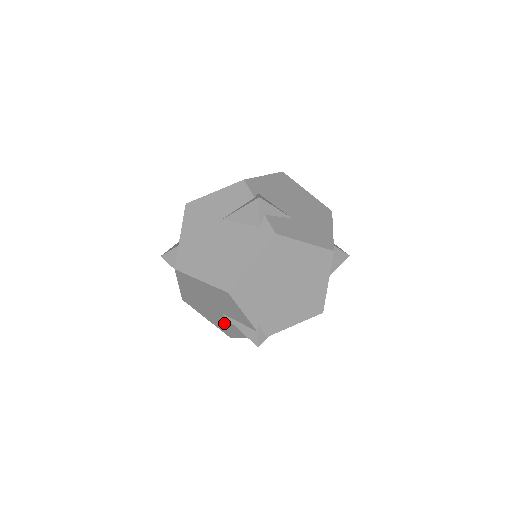
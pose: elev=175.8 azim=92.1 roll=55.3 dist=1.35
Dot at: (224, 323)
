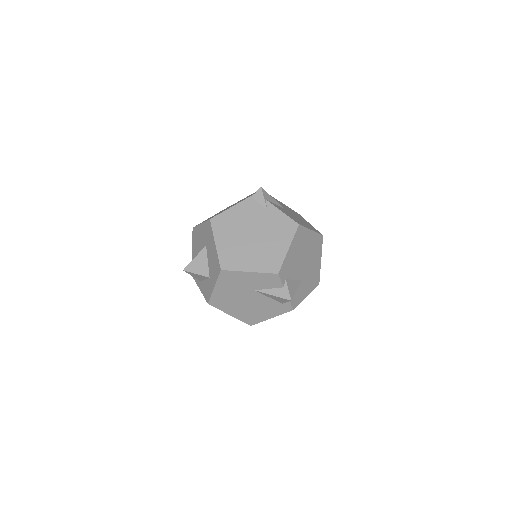
Dot at: occluded
